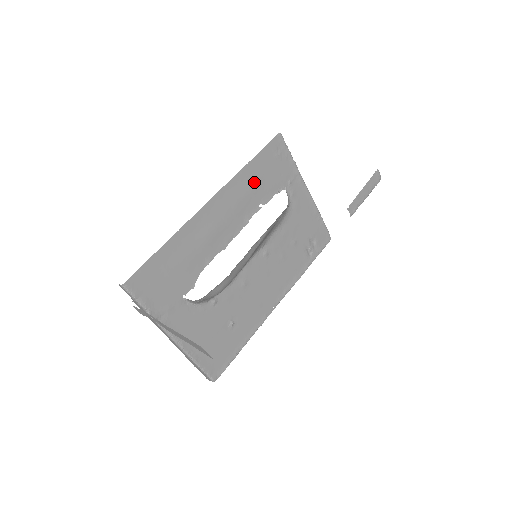
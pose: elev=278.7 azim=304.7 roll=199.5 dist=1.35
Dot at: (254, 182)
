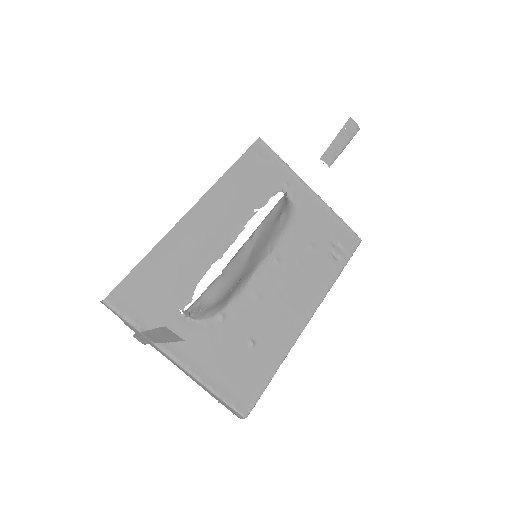
Dot at: (241, 187)
